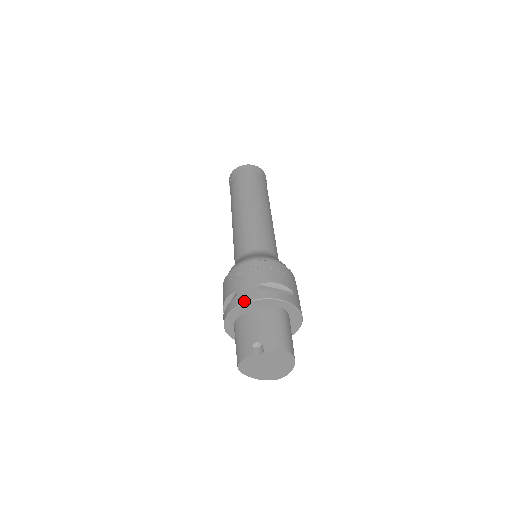
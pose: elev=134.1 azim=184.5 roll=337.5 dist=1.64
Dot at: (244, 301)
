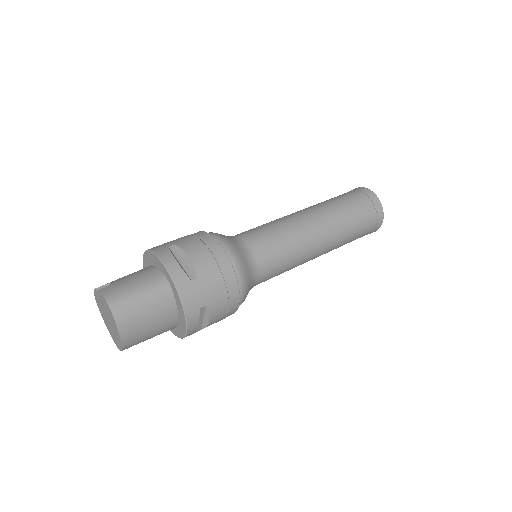
Dot at: occluded
